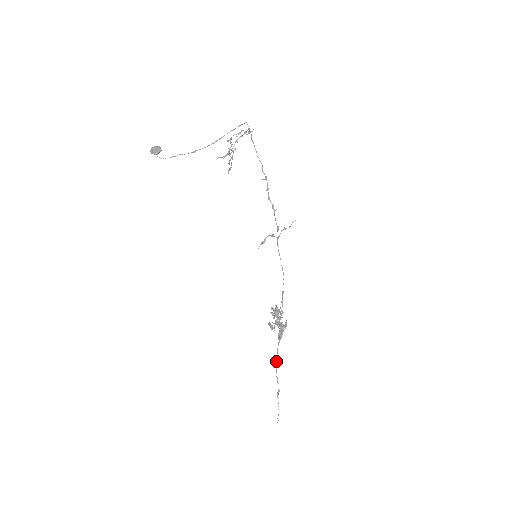
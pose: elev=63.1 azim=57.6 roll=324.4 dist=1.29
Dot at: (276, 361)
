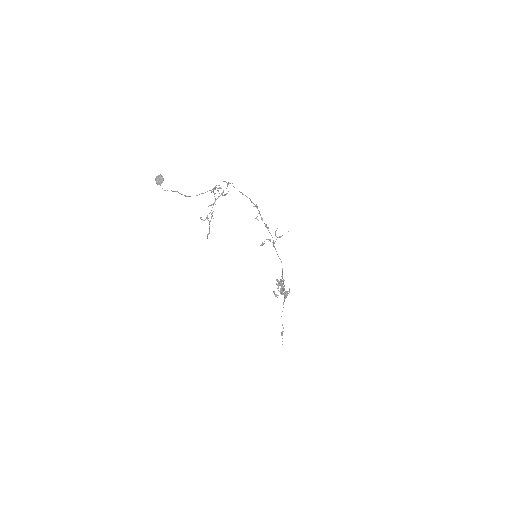
Dot at: occluded
